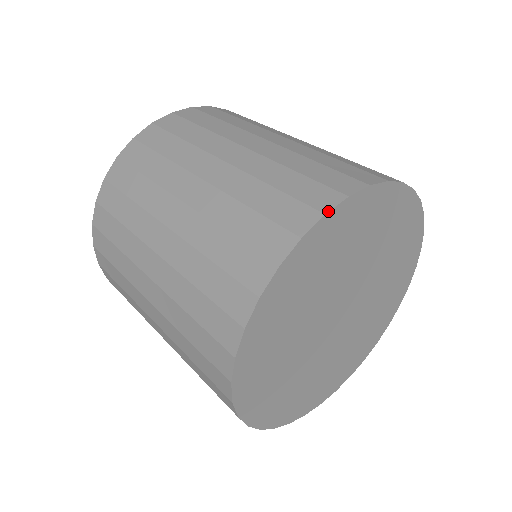
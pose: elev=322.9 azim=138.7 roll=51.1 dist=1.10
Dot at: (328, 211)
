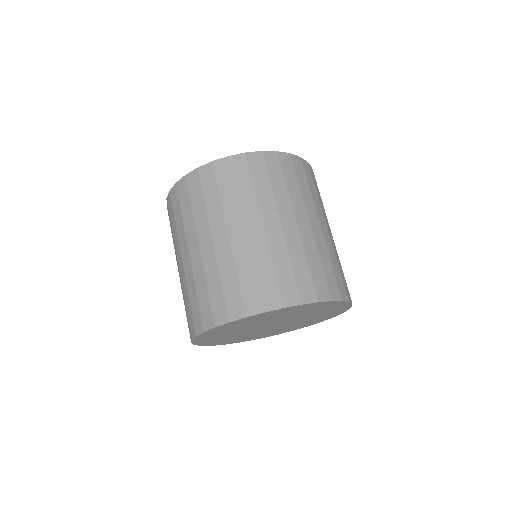
Dot at: (249, 316)
